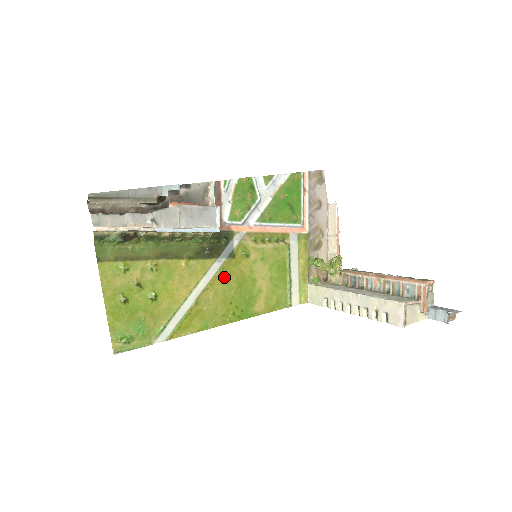
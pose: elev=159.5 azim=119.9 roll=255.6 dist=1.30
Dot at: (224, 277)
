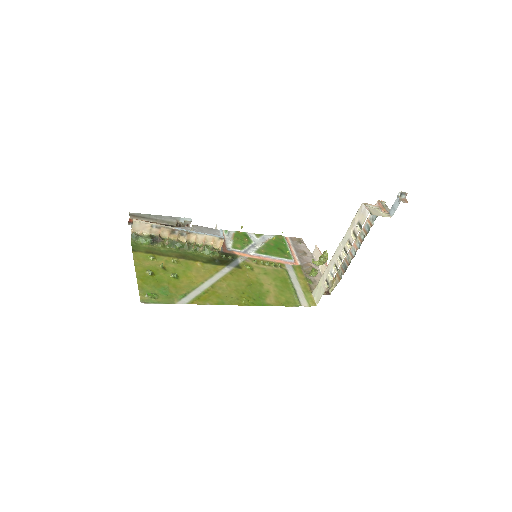
Dot at: (234, 277)
